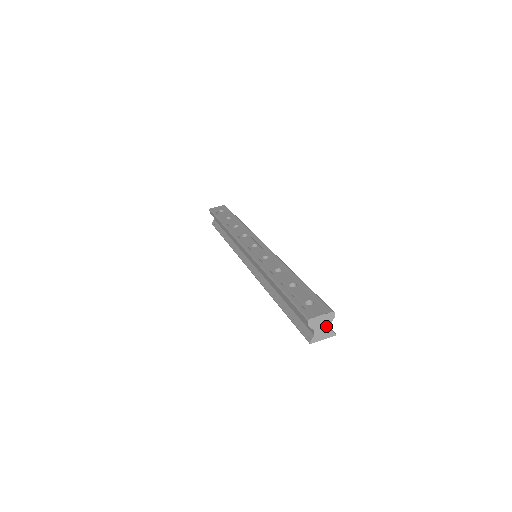
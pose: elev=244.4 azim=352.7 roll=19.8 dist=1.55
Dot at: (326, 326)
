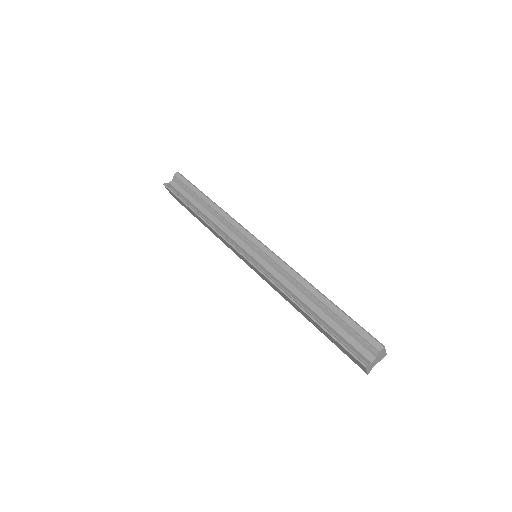
Dot at: (376, 362)
